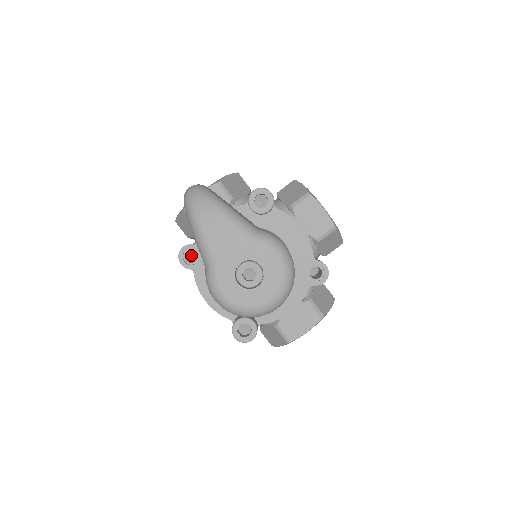
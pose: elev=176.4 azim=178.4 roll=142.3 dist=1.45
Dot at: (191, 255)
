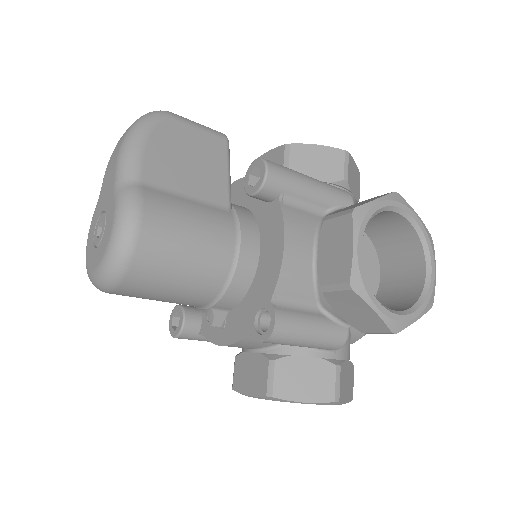
Dot at: occluded
